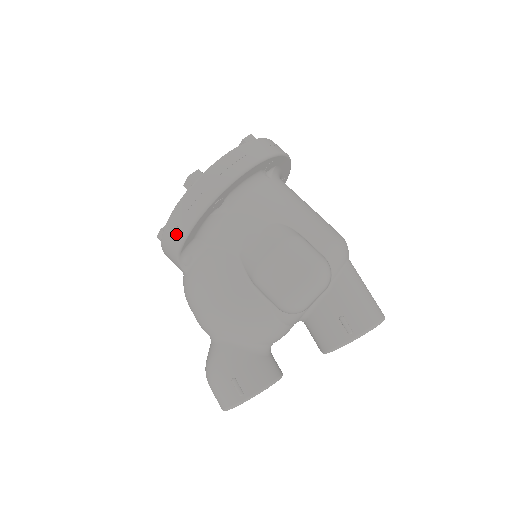
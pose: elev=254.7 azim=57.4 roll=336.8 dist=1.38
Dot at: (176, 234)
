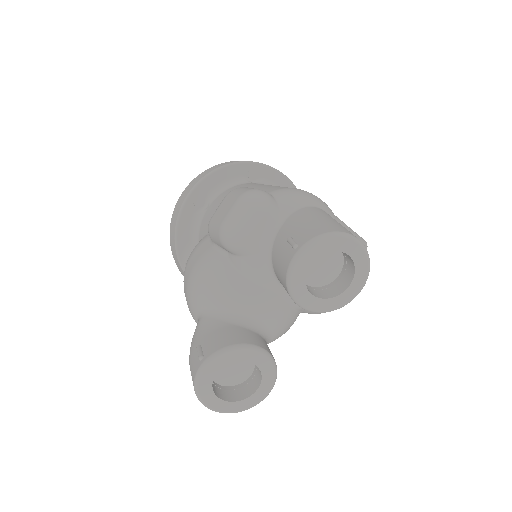
Dot at: (172, 238)
